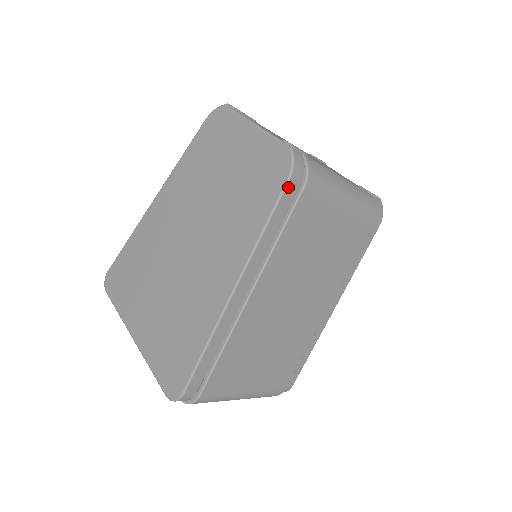
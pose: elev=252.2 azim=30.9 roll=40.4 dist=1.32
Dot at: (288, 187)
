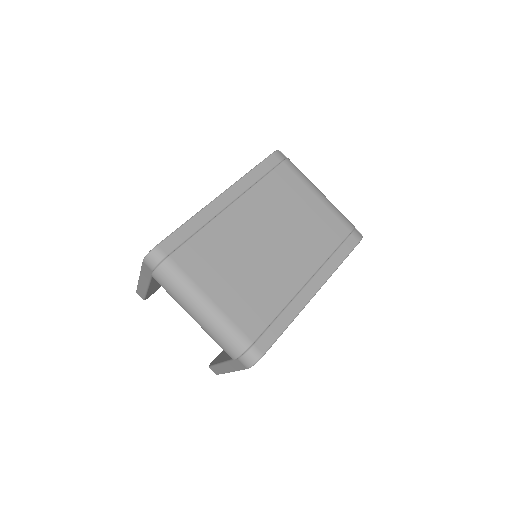
Dot at: (271, 157)
